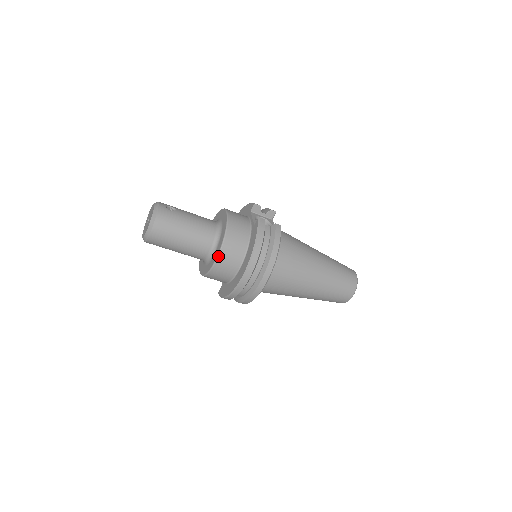
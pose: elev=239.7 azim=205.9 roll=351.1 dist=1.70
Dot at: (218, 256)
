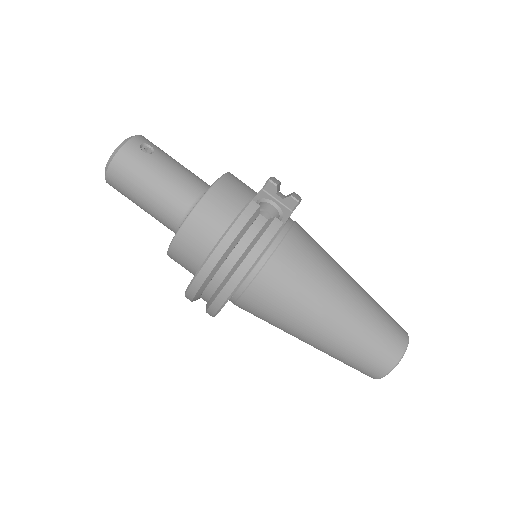
Dot at: (176, 235)
